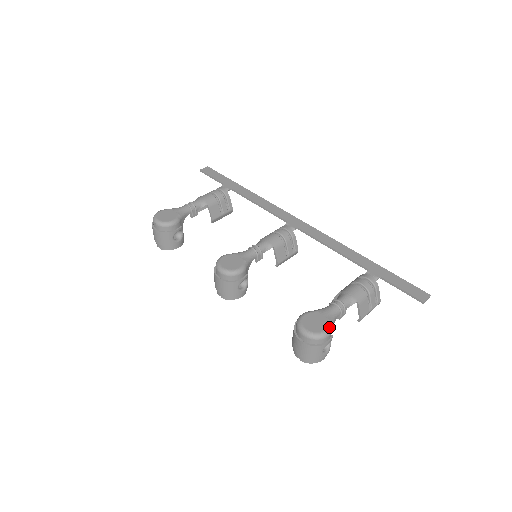
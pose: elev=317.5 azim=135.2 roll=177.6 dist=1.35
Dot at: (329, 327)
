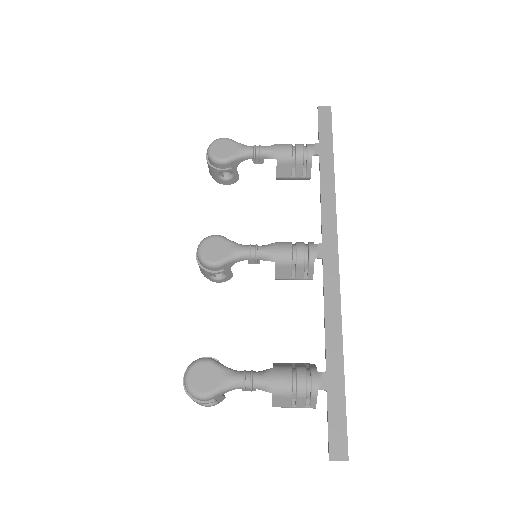
Dot at: (209, 394)
